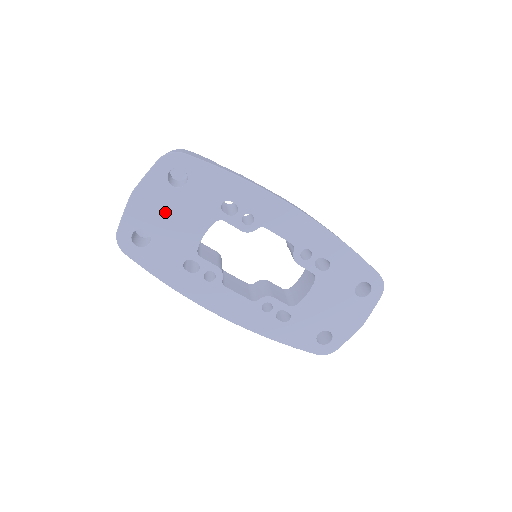
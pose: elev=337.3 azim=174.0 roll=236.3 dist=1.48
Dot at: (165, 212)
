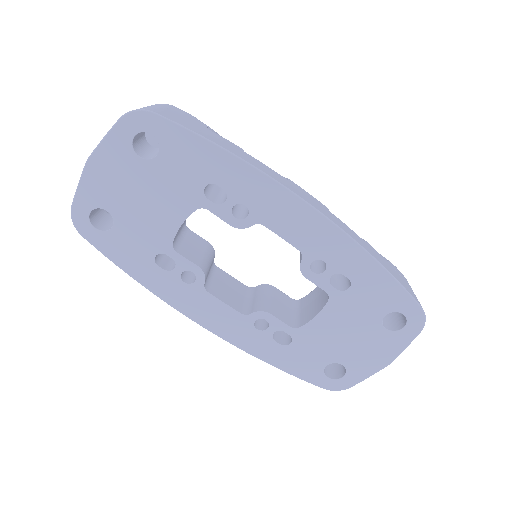
Dot at: (130, 190)
